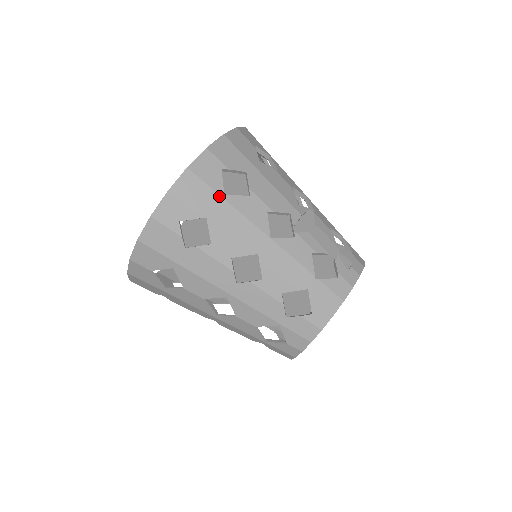
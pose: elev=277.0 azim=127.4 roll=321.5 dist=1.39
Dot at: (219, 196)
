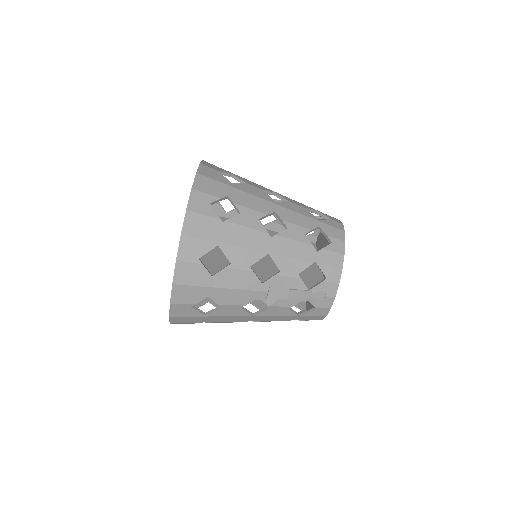
Dot at: (202, 317)
